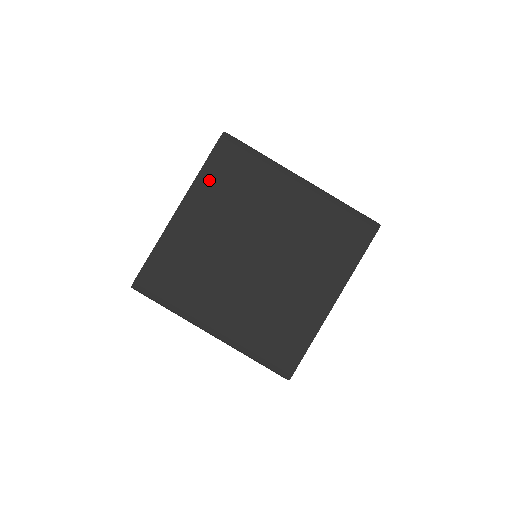
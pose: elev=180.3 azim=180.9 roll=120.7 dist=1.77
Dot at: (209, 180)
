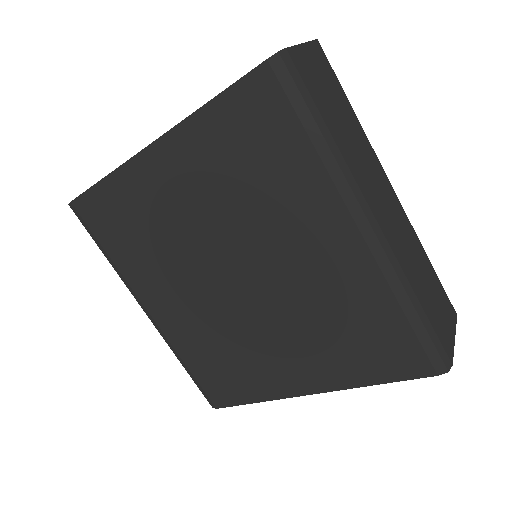
Dot at: (213, 130)
